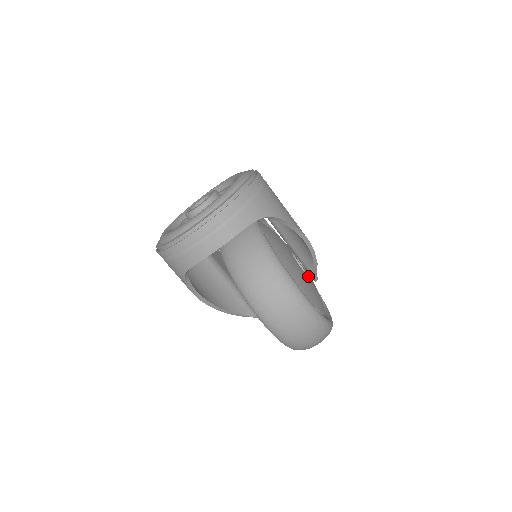
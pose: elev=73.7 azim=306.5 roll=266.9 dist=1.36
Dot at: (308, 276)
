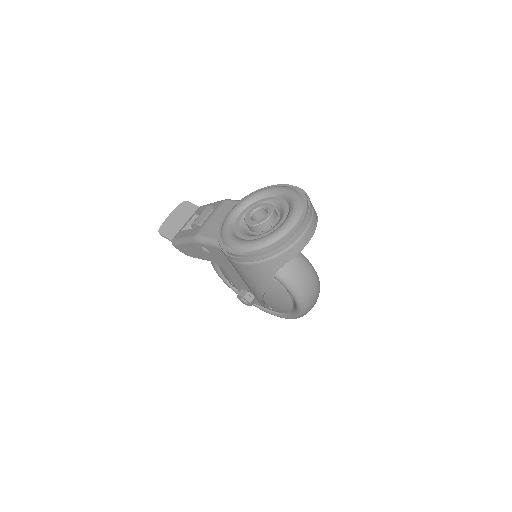
Dot at: occluded
